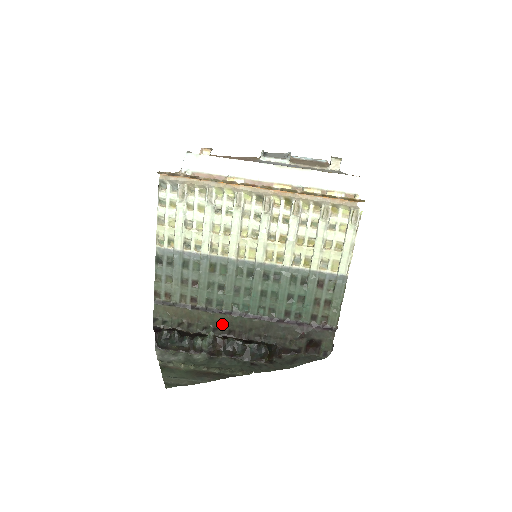
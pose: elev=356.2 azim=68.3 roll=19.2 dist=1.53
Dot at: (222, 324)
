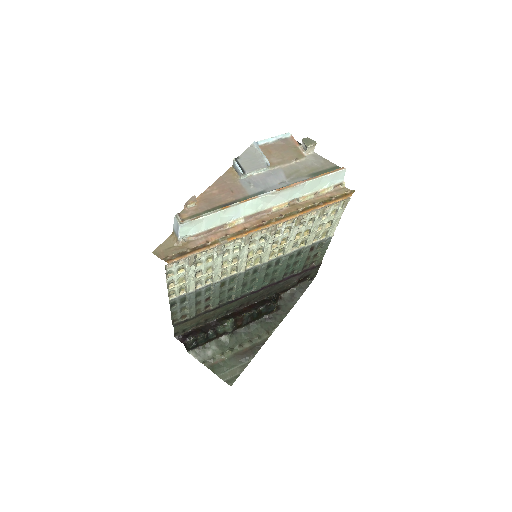
Dot at: (234, 306)
